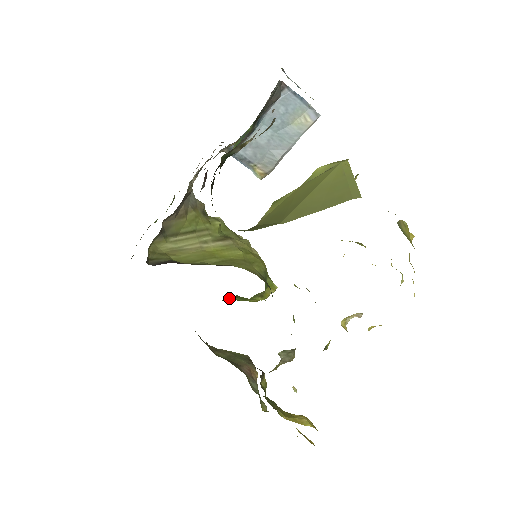
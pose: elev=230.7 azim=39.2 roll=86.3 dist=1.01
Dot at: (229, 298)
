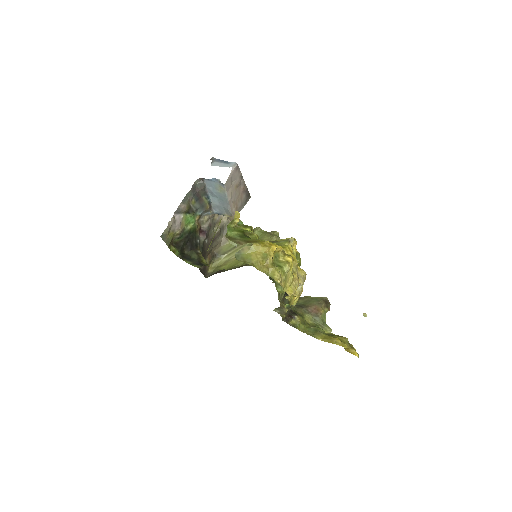
Dot at: occluded
